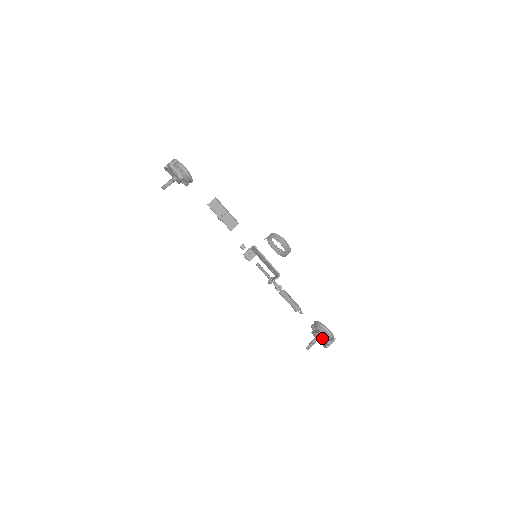
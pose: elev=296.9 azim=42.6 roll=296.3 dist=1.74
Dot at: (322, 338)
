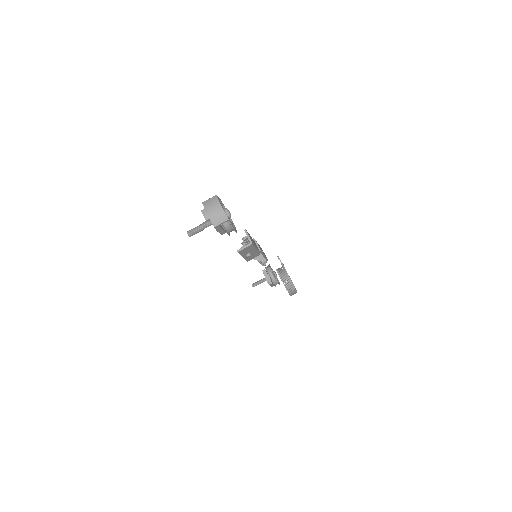
Dot at: occluded
